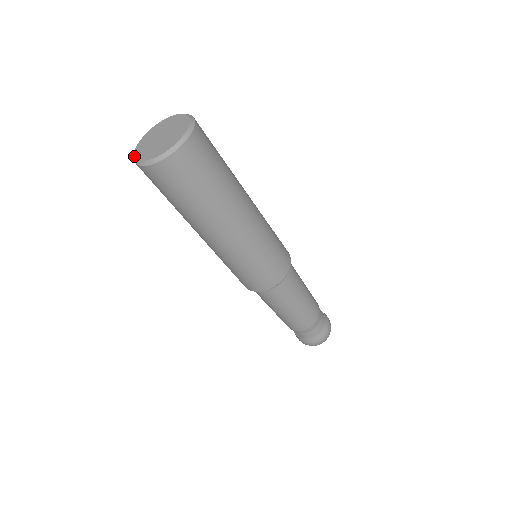
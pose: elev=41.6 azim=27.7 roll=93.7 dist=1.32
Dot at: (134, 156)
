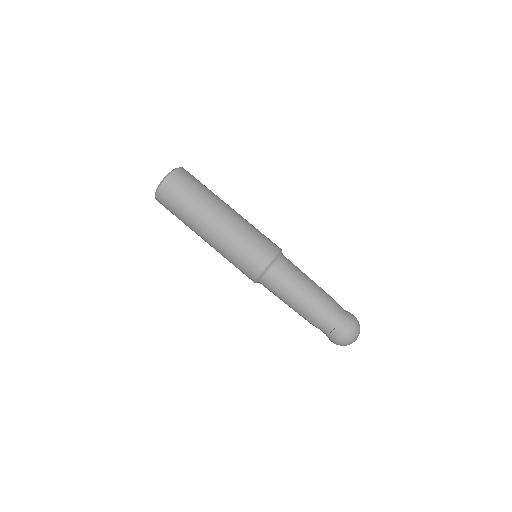
Dot at: occluded
